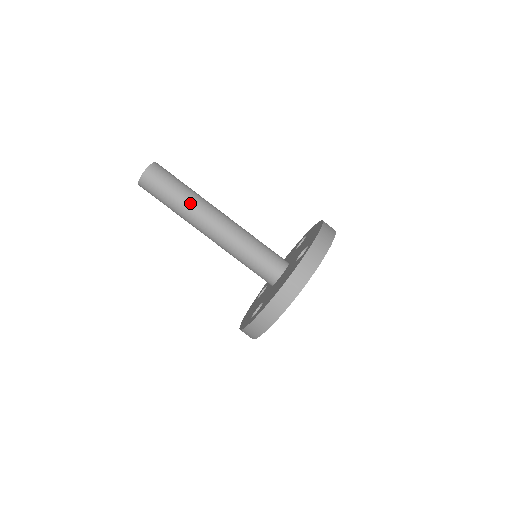
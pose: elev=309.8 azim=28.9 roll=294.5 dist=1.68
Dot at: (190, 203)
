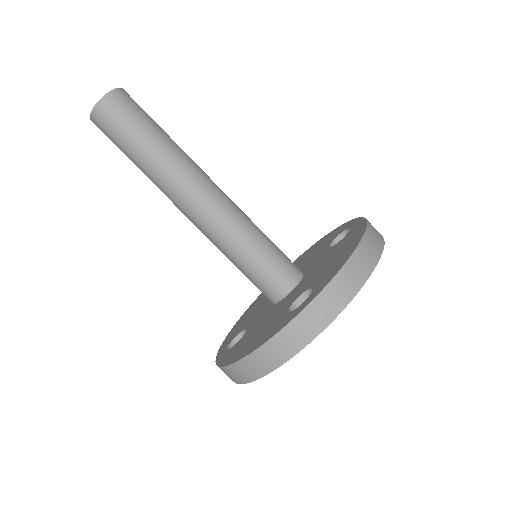
Dot at: (158, 169)
